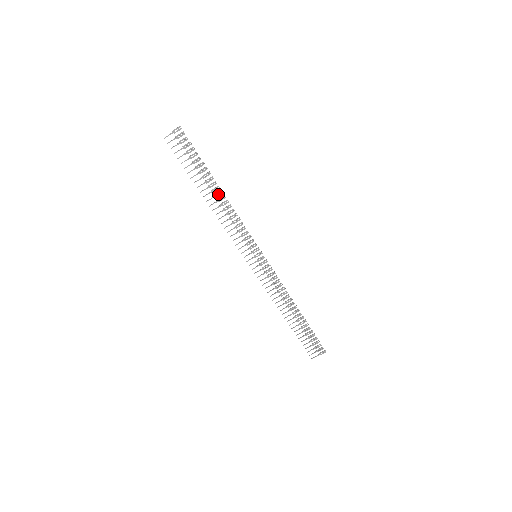
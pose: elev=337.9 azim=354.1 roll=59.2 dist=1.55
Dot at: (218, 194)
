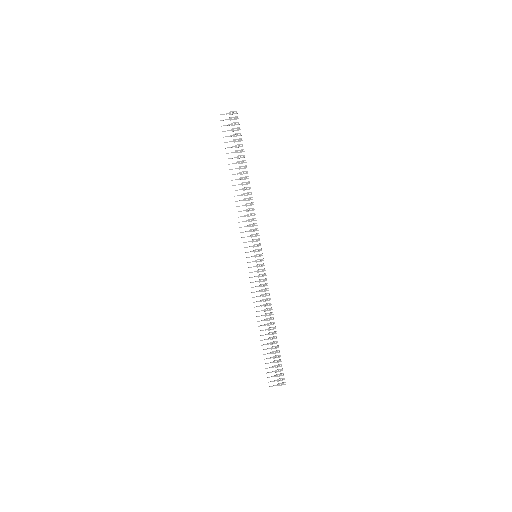
Dot at: occluded
